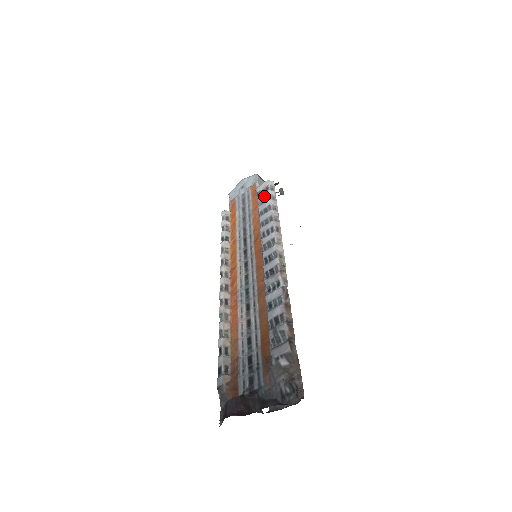
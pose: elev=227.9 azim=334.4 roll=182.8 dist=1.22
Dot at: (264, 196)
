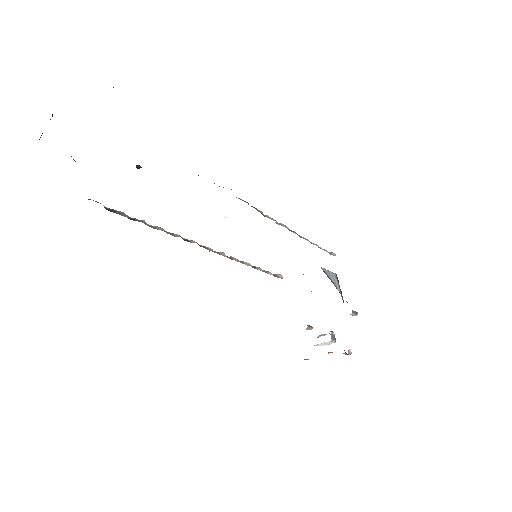
Dot at: occluded
